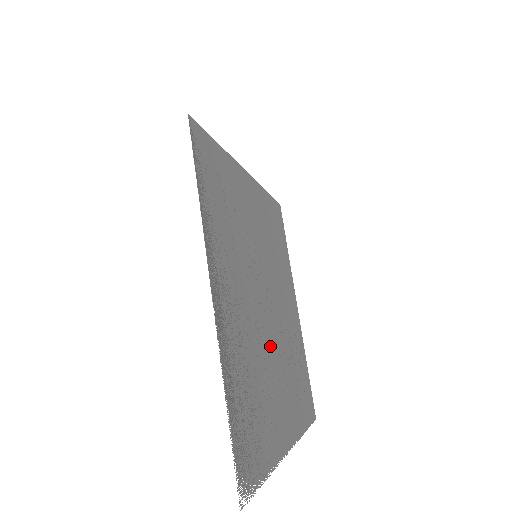
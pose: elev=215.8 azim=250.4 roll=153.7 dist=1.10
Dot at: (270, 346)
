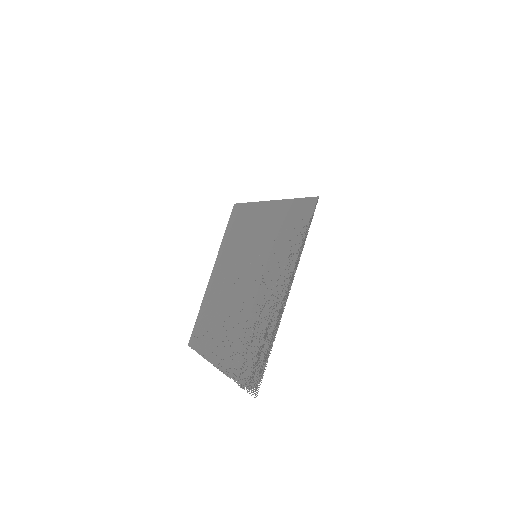
Dot at: (238, 309)
